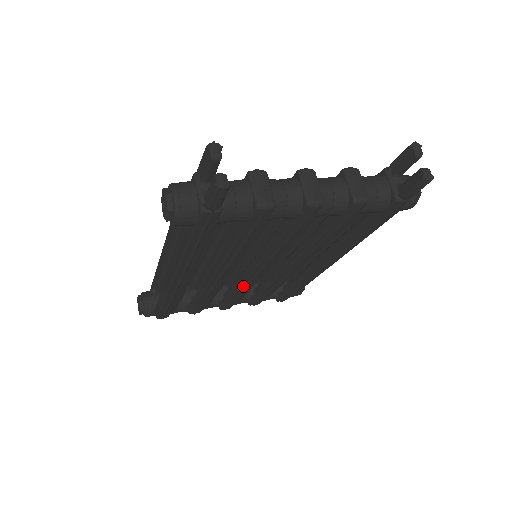
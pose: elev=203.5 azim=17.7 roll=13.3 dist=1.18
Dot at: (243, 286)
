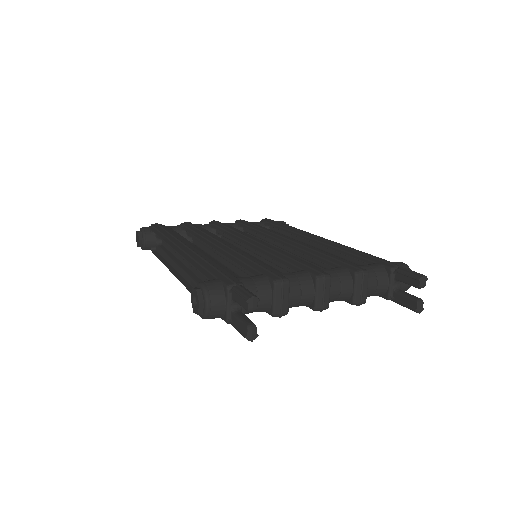
Dot at: occluded
